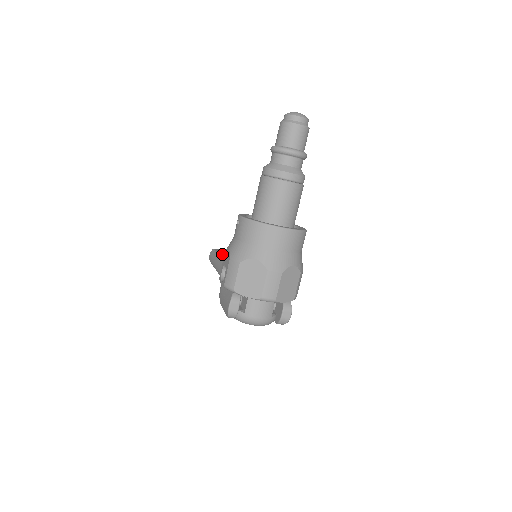
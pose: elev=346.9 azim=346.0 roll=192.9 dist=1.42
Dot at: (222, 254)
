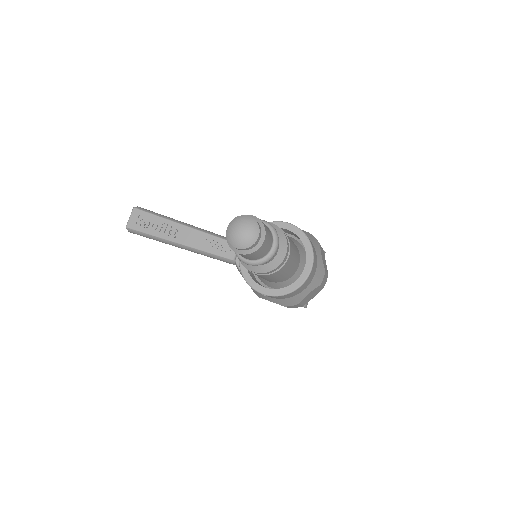
Dot at: (153, 231)
